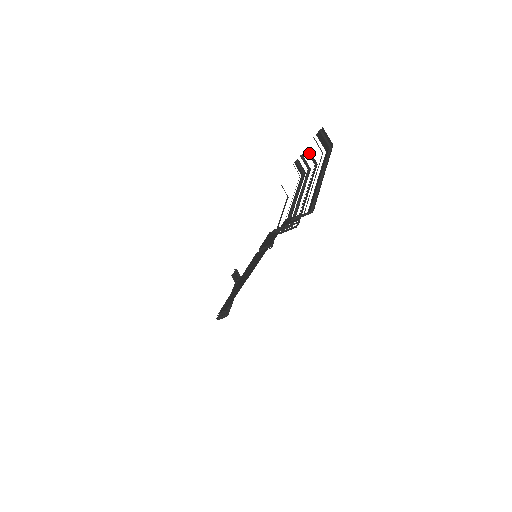
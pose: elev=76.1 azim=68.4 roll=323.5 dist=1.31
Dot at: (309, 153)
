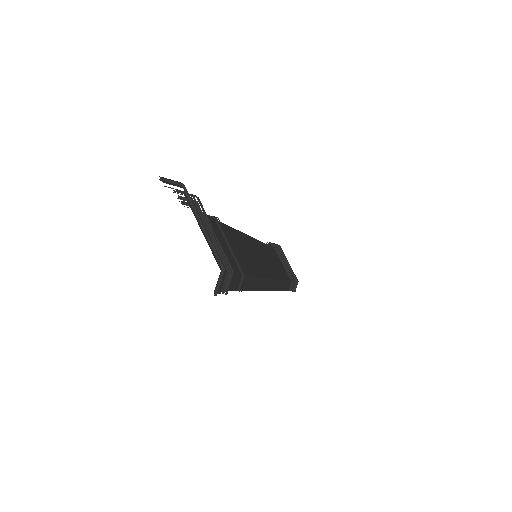
Dot at: (180, 192)
